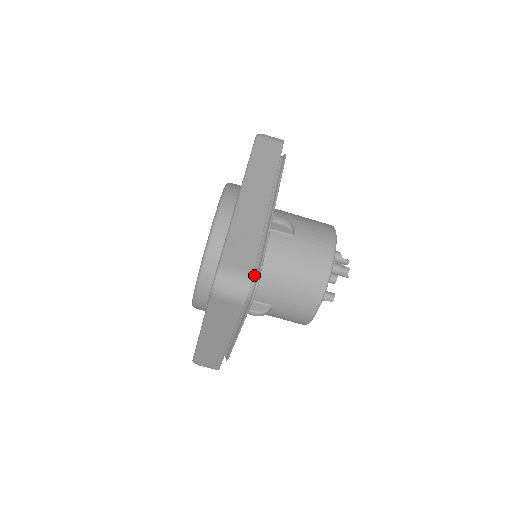
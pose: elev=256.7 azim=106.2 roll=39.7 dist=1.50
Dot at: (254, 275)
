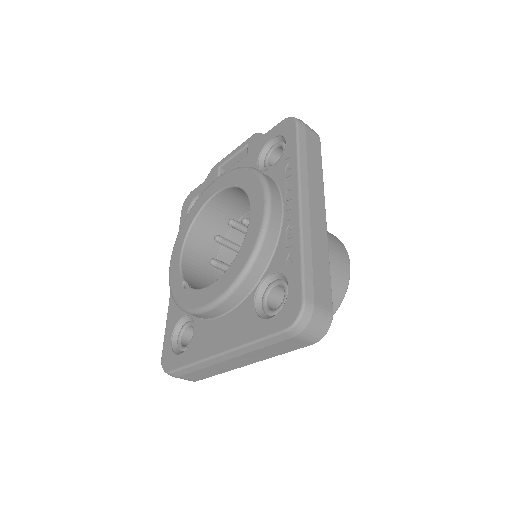
Dot at: occluded
